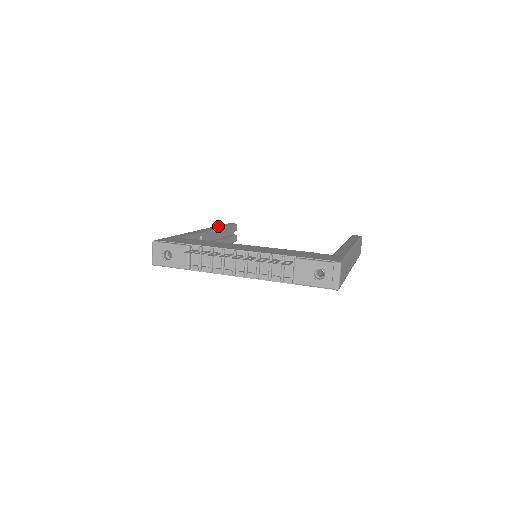
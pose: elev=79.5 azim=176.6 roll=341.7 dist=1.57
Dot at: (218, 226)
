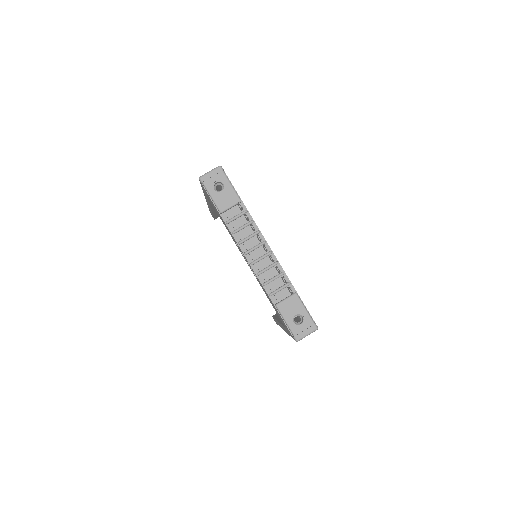
Dot at: occluded
